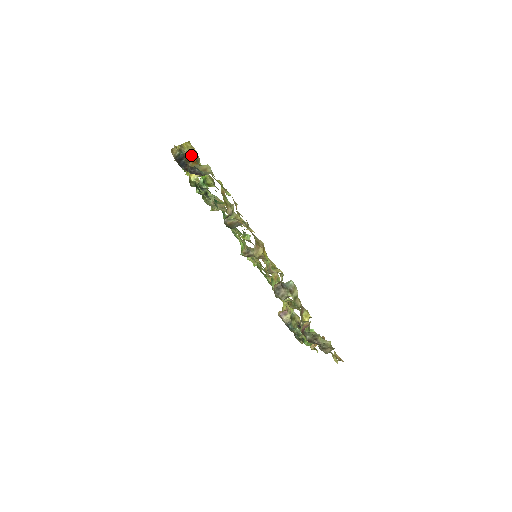
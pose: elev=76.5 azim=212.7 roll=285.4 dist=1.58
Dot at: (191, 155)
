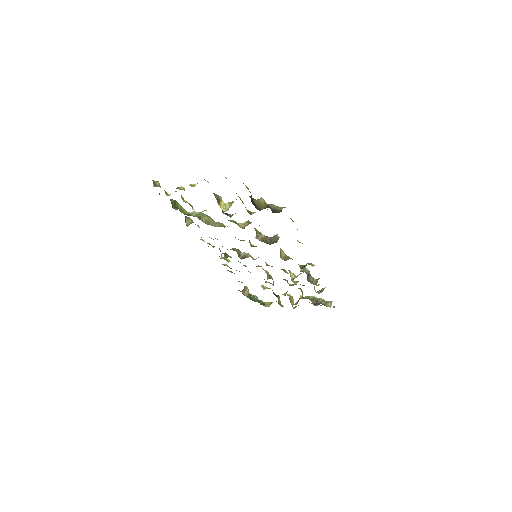
Dot at: occluded
